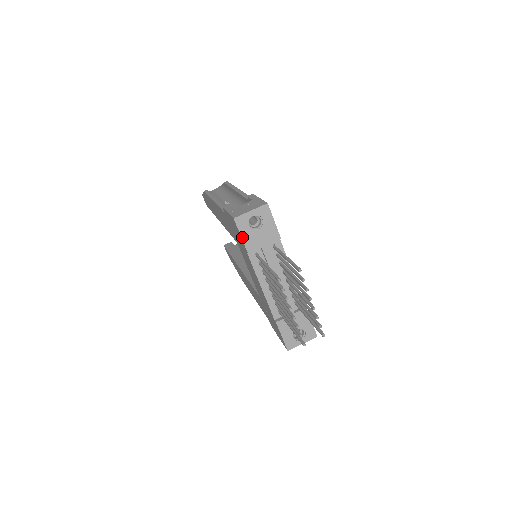
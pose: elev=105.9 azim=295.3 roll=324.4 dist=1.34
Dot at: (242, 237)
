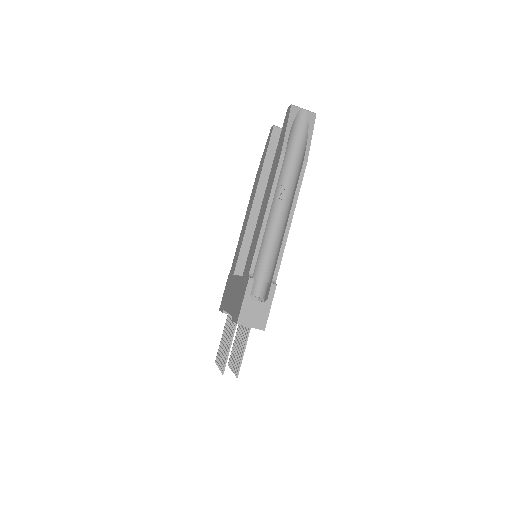
Dot at: occluded
